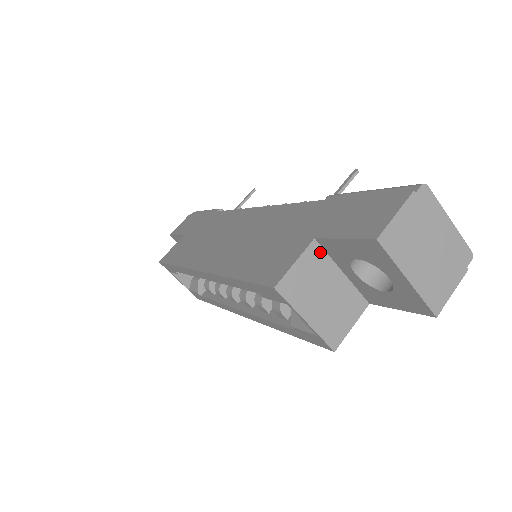
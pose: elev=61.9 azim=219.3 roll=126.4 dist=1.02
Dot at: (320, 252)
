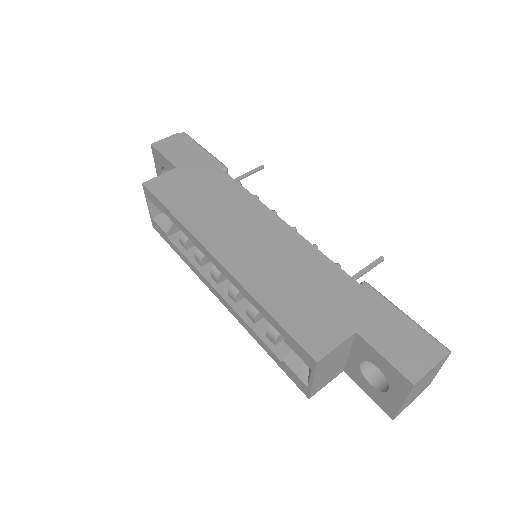
Dot at: (351, 341)
